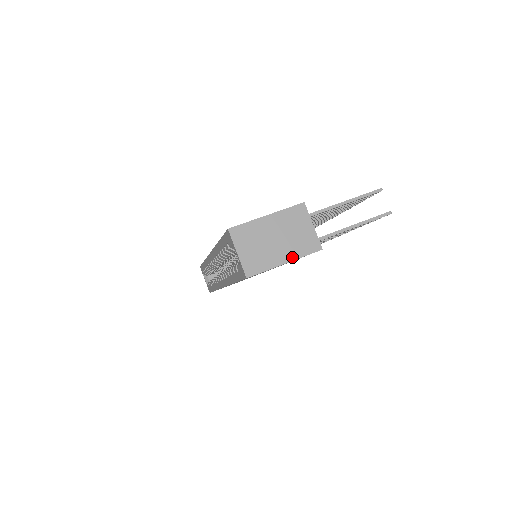
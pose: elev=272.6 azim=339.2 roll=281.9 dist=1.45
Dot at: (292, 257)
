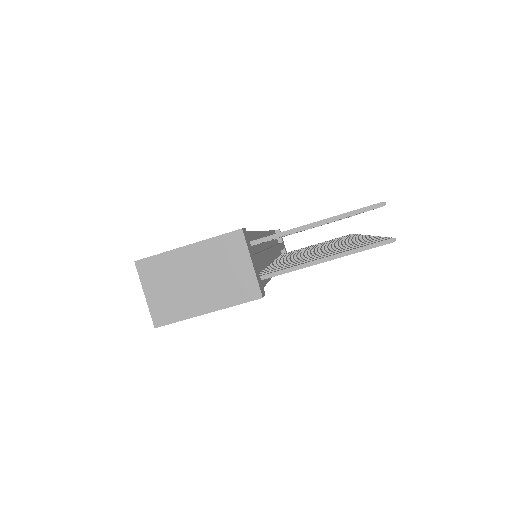
Dot at: (218, 305)
